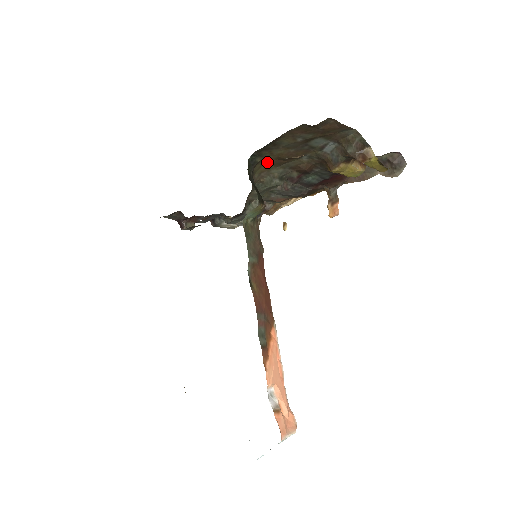
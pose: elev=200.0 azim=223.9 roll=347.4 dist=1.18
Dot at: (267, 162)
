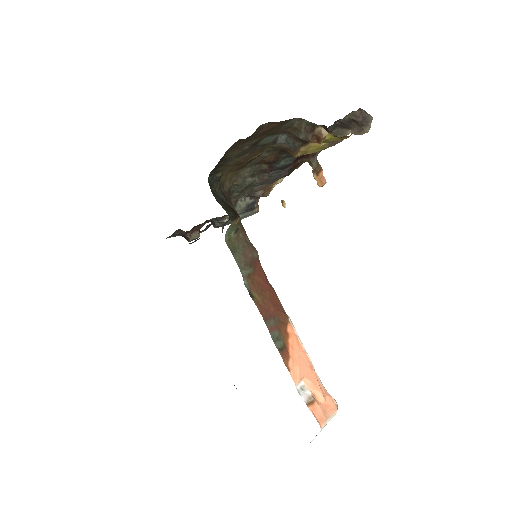
Dot at: (230, 170)
